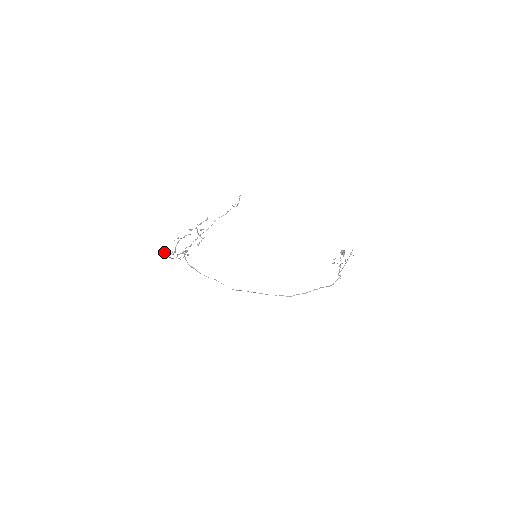
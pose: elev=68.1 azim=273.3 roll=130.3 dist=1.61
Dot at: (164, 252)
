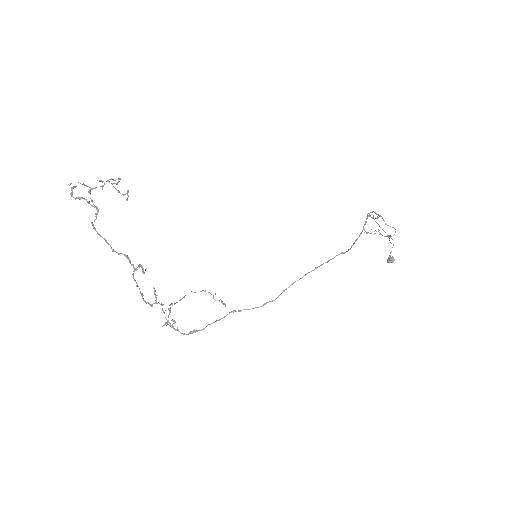
Dot at: occluded
